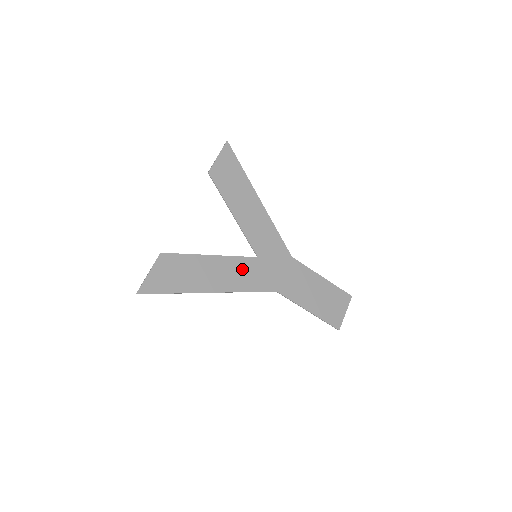
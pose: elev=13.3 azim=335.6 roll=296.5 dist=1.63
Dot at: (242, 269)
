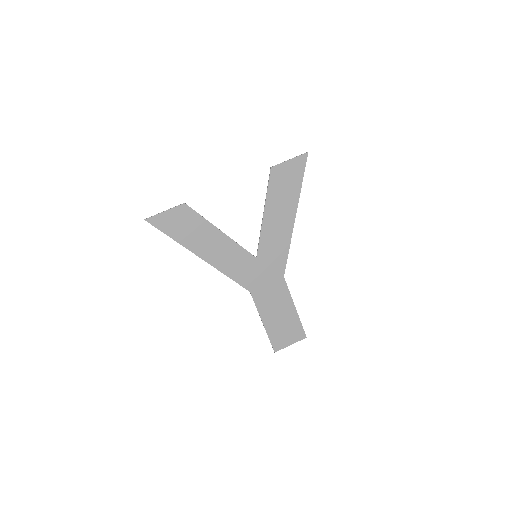
Dot at: (237, 258)
